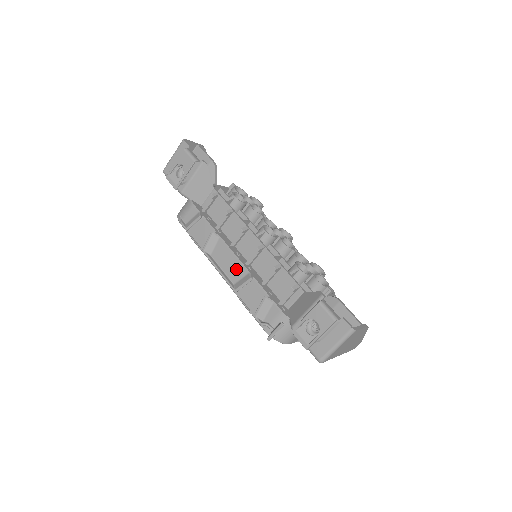
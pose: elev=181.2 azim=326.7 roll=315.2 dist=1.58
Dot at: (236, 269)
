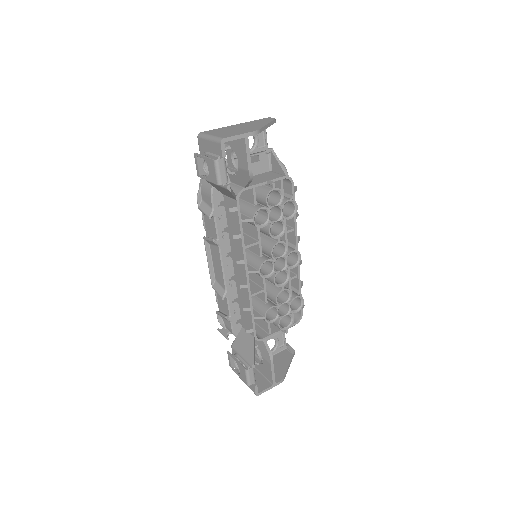
Dot at: (220, 277)
